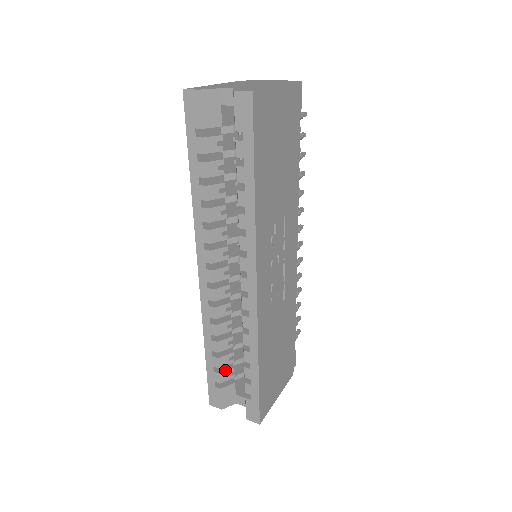
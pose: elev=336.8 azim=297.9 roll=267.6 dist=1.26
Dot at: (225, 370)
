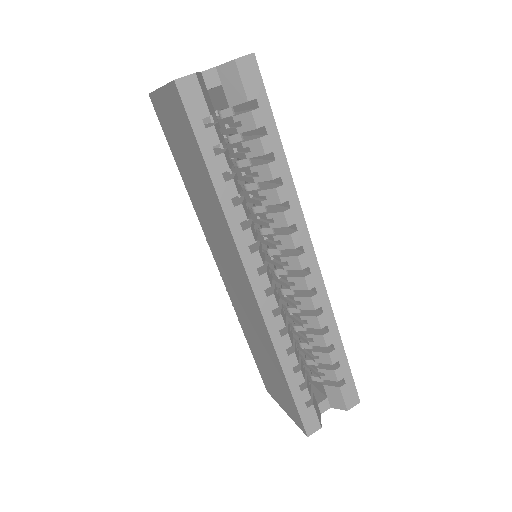
Dot at: (306, 382)
